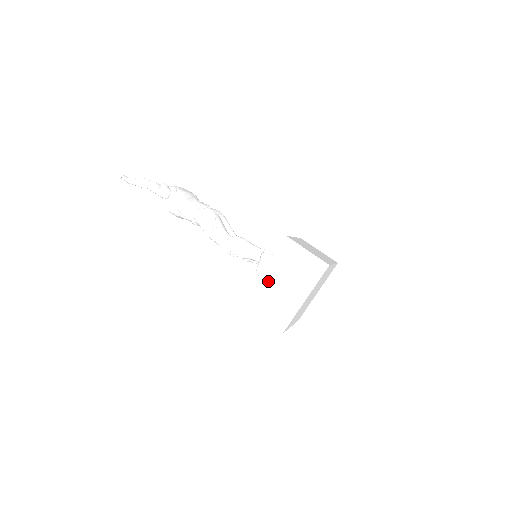
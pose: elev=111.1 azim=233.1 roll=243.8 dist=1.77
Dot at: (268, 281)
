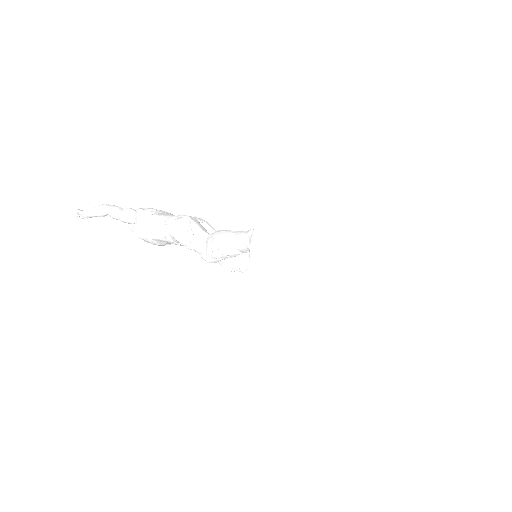
Dot at: (264, 265)
